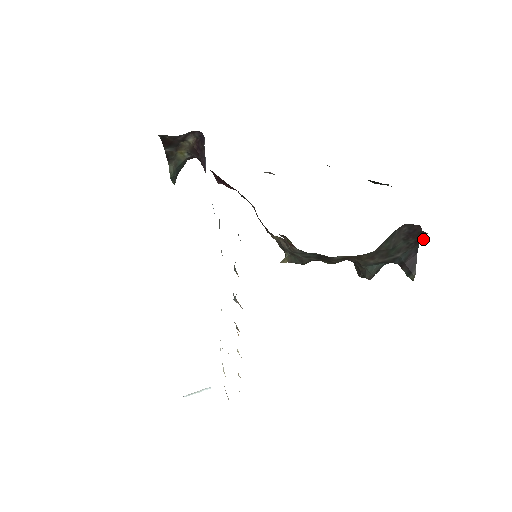
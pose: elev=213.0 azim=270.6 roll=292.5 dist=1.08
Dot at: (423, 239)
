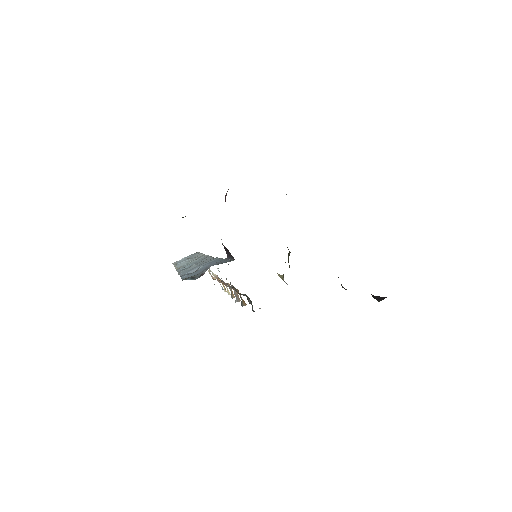
Dot at: occluded
